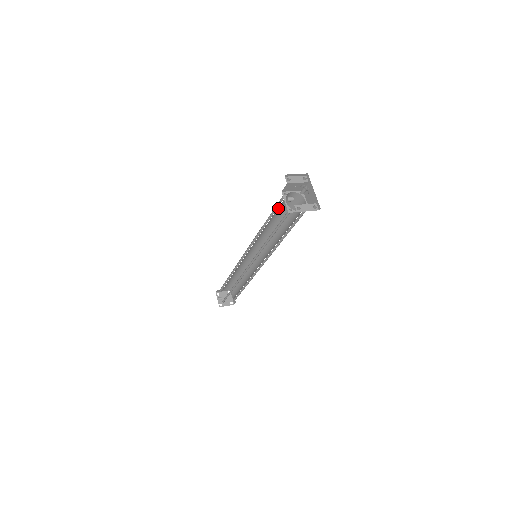
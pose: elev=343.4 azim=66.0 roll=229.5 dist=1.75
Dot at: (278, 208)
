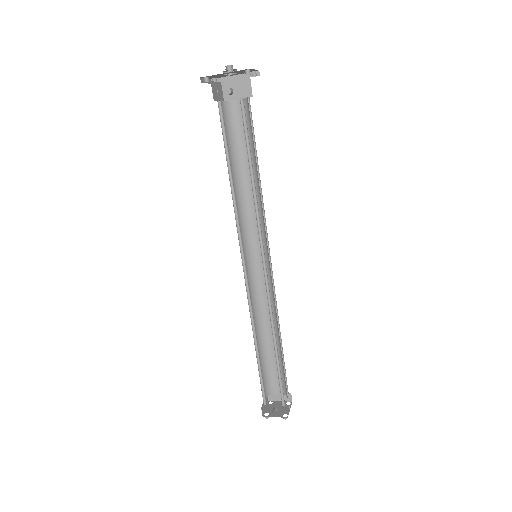
Dot at: (225, 141)
